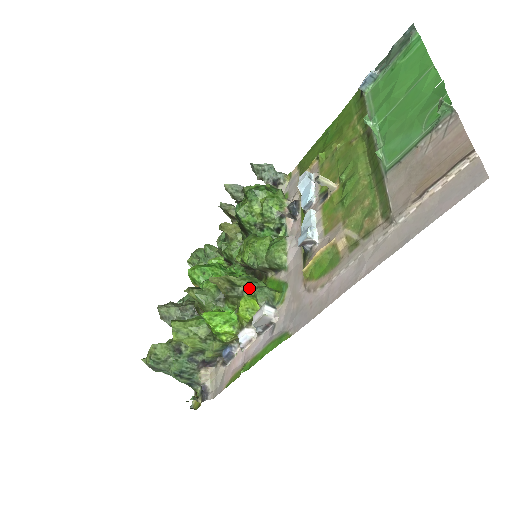
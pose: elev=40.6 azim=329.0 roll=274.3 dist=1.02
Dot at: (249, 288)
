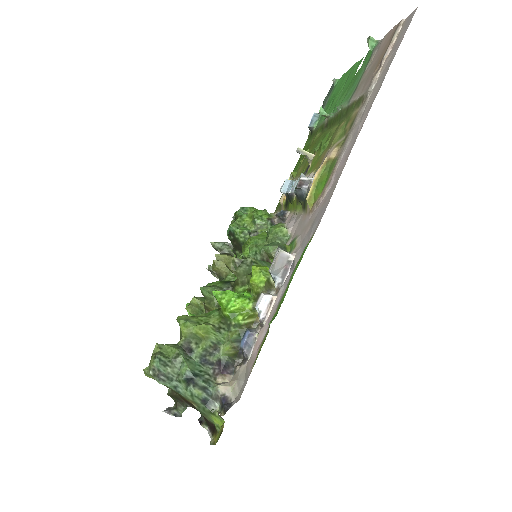
Dot at: (257, 261)
